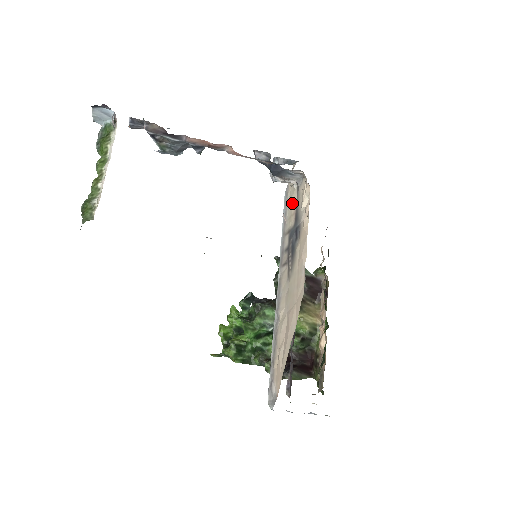
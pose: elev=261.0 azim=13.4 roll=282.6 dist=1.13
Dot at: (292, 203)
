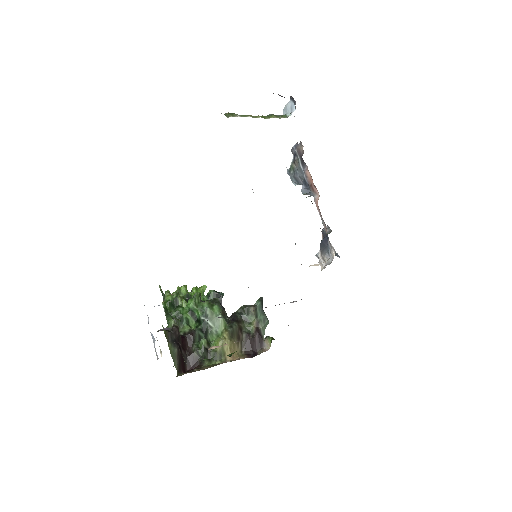
Dot at: occluded
